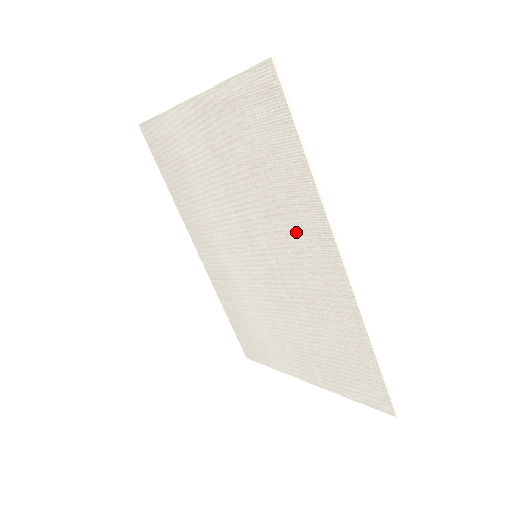
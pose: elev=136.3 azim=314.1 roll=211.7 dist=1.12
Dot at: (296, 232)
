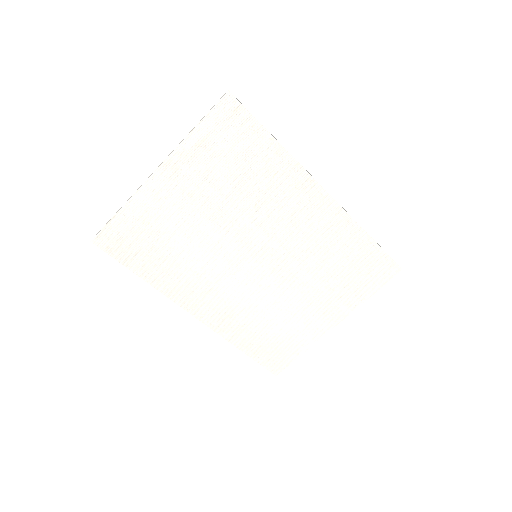
Dot at: (285, 200)
